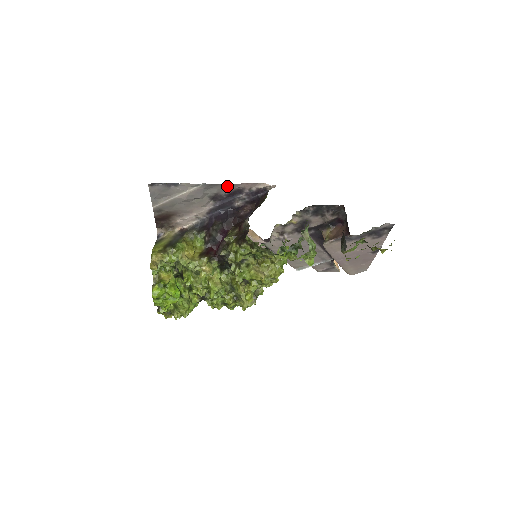
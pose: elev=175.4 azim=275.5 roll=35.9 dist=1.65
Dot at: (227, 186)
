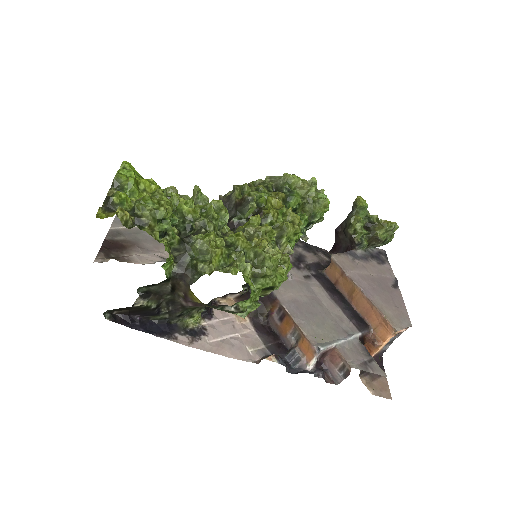
Dot at: occluded
